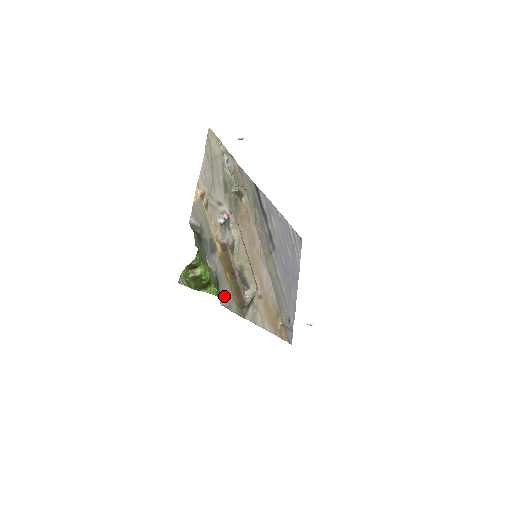
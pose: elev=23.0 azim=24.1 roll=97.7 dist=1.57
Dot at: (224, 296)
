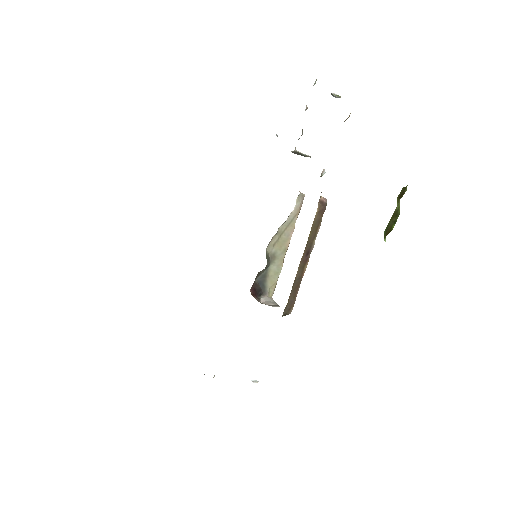
Dot at: occluded
